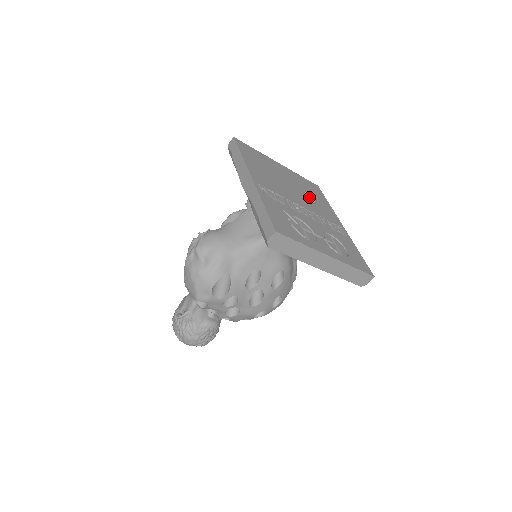
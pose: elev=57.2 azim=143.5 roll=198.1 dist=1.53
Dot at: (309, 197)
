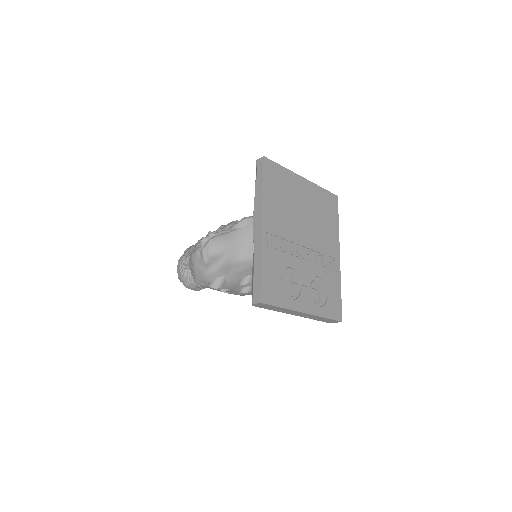
Dot at: (318, 224)
